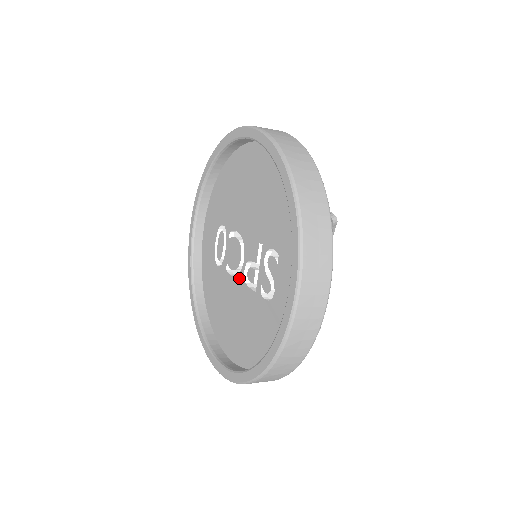
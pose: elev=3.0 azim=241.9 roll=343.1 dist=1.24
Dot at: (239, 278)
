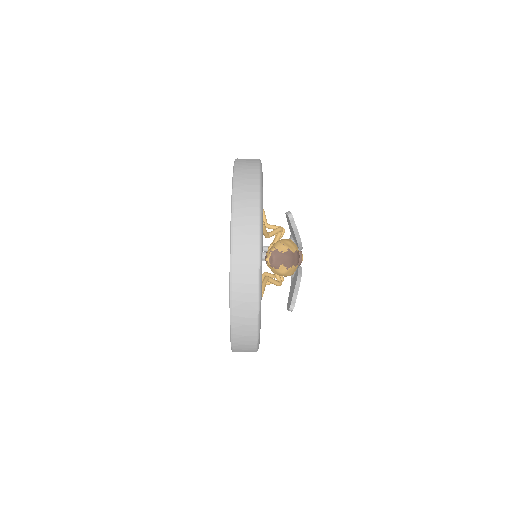
Dot at: occluded
